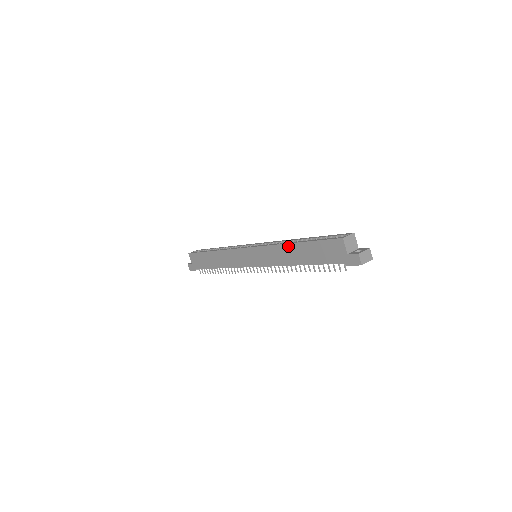
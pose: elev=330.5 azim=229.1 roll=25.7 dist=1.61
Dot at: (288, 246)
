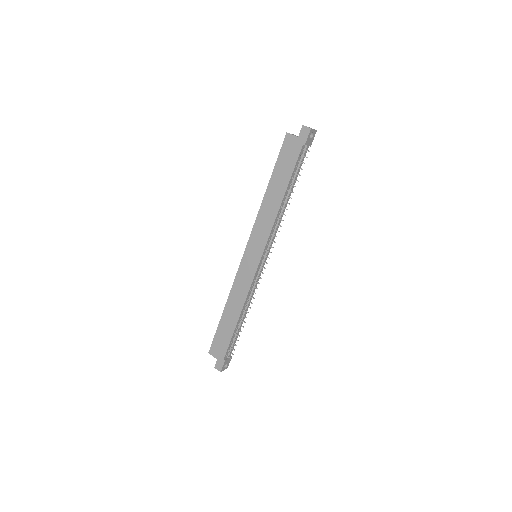
Dot at: (265, 198)
